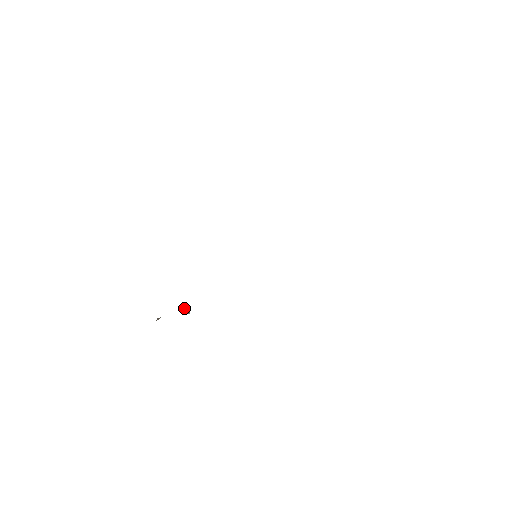
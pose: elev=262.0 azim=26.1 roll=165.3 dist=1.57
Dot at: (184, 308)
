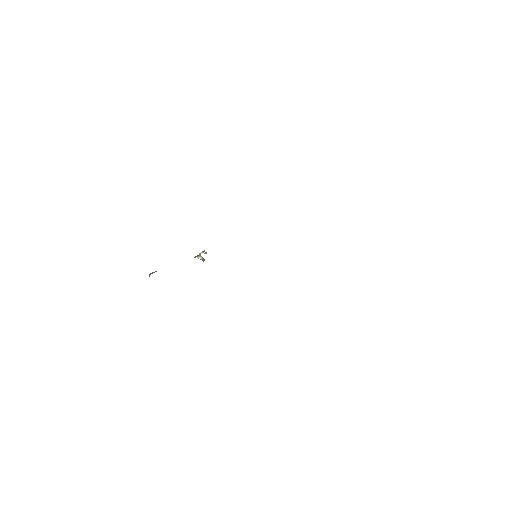
Dot at: (199, 254)
